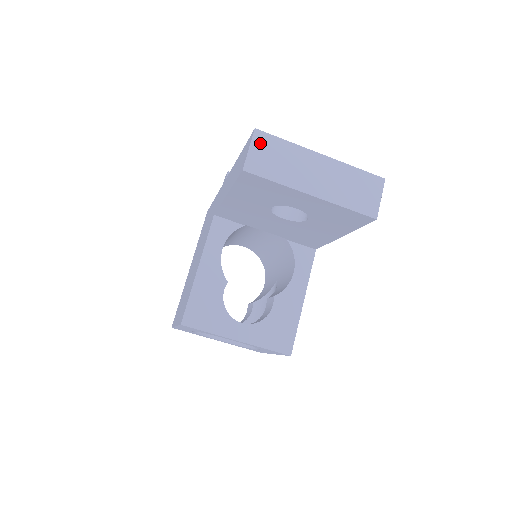
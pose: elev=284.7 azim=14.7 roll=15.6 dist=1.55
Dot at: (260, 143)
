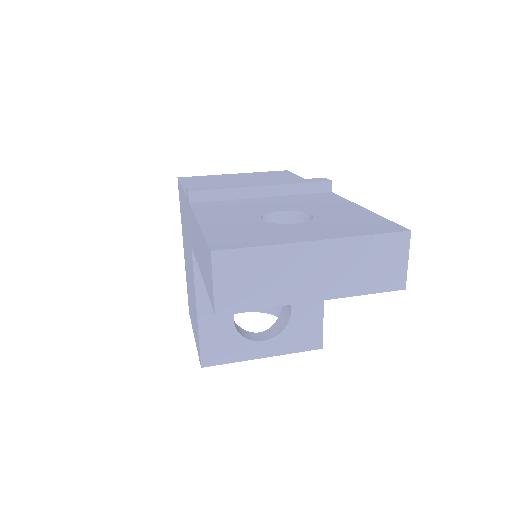
Dot at: (225, 268)
